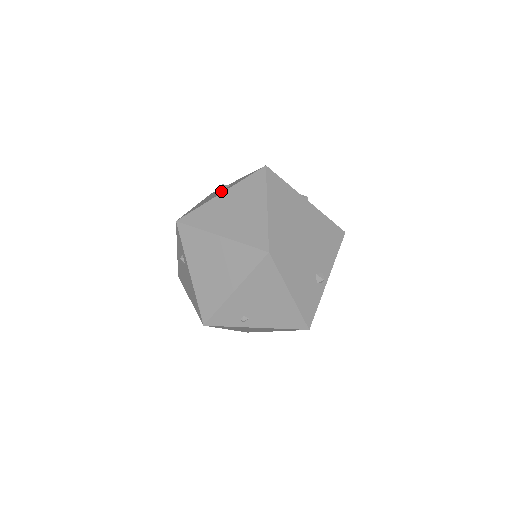
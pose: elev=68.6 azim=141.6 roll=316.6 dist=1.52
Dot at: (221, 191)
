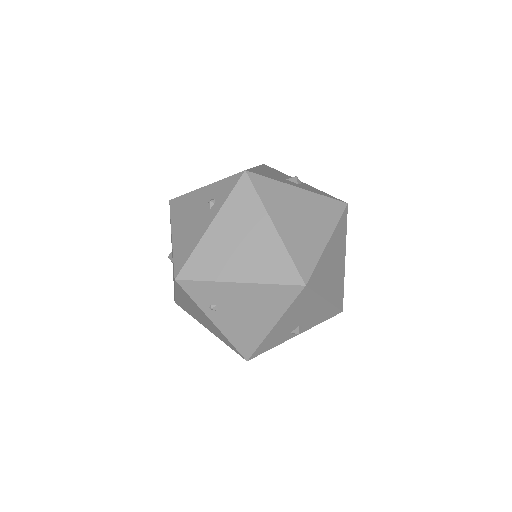
Dot at: (294, 182)
